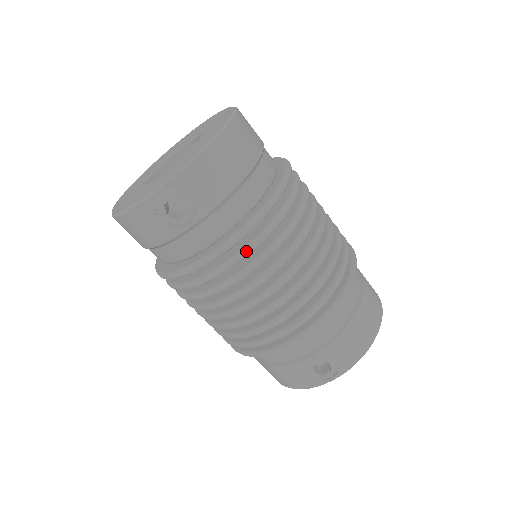
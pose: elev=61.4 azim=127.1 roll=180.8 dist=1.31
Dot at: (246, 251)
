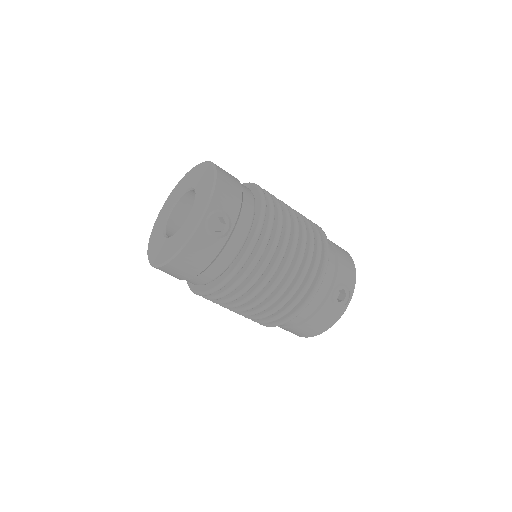
Dot at: (269, 231)
